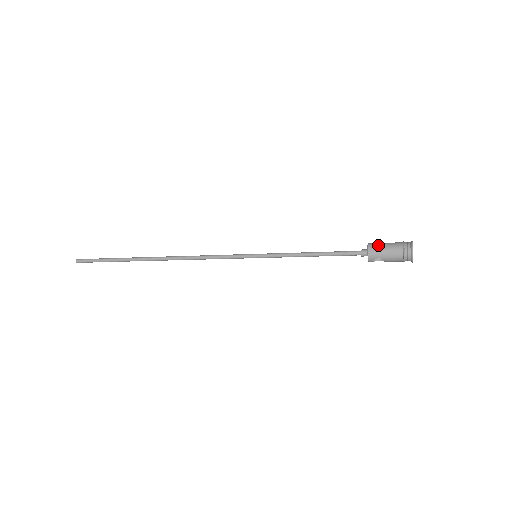
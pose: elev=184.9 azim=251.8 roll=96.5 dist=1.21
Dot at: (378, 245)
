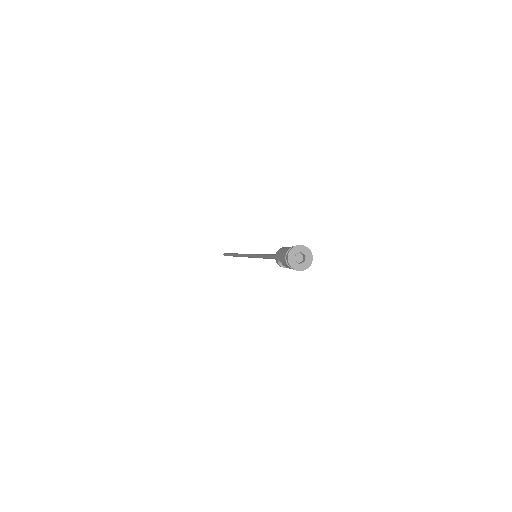
Dot at: (285, 247)
